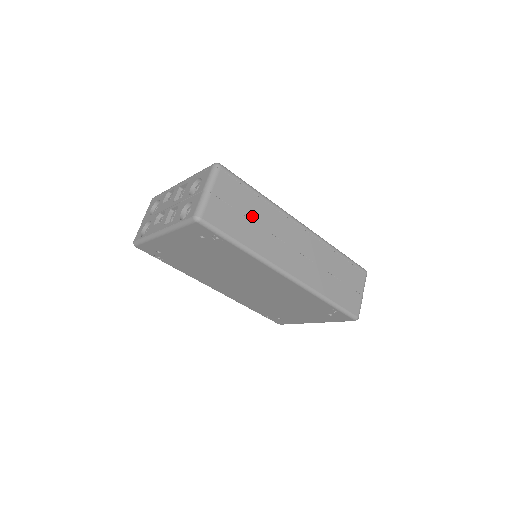
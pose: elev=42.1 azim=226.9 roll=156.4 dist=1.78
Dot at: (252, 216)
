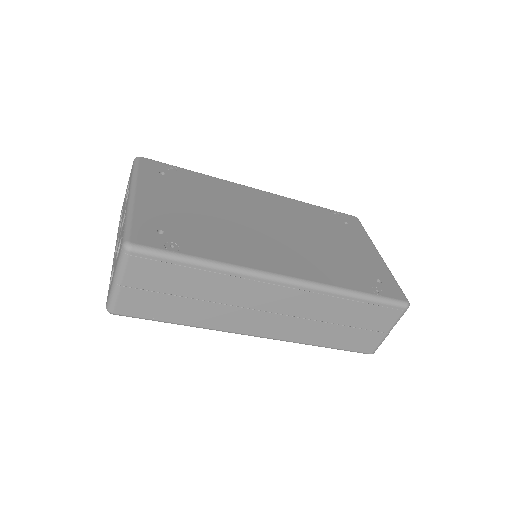
Dot at: (192, 293)
